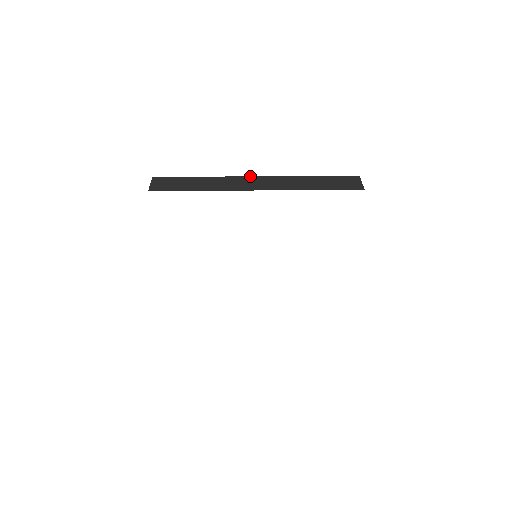
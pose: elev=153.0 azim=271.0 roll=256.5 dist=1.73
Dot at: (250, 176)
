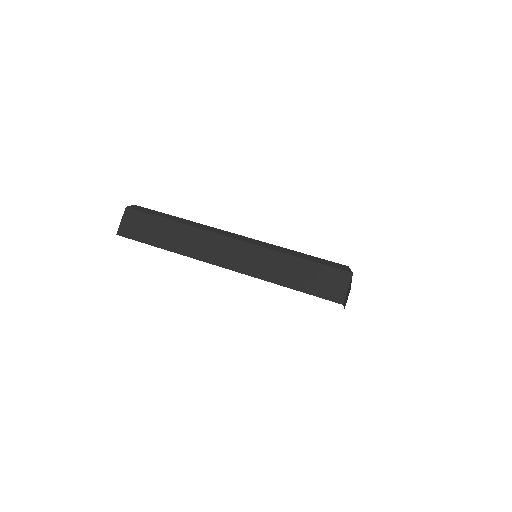
Dot at: (225, 236)
